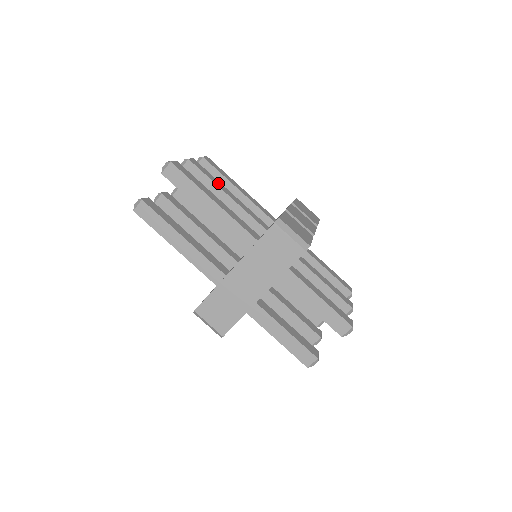
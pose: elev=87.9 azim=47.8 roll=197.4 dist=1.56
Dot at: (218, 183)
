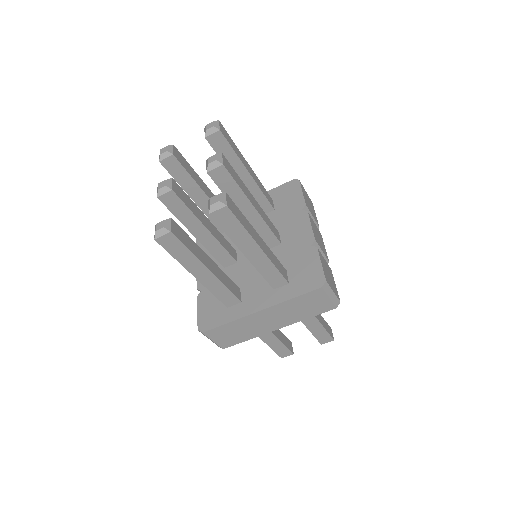
Dot at: (245, 189)
